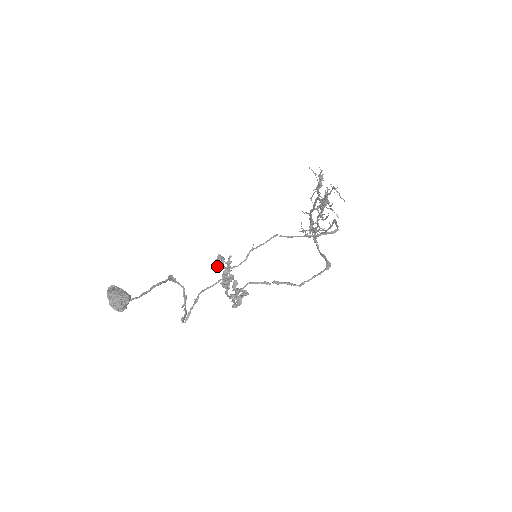
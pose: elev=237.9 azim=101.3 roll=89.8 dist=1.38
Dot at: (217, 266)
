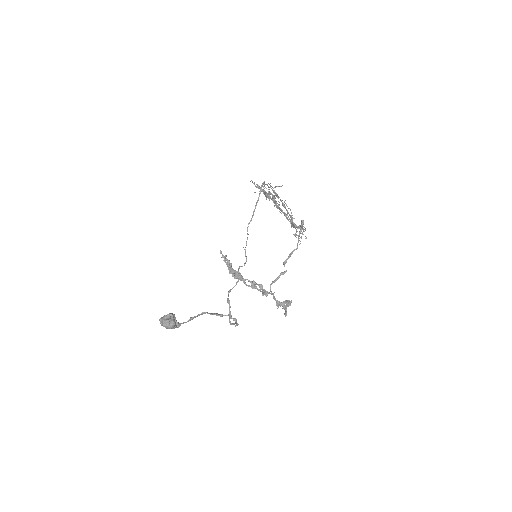
Dot at: occluded
